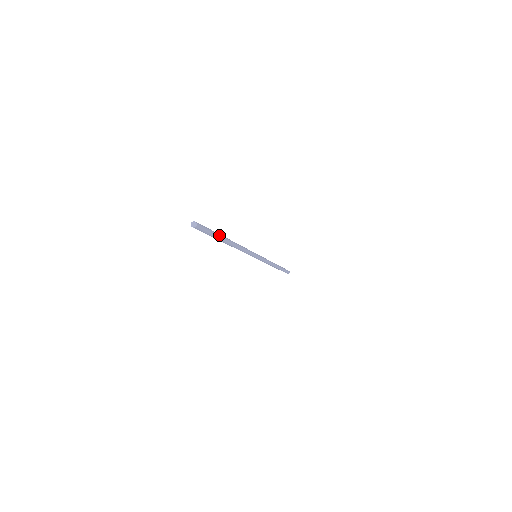
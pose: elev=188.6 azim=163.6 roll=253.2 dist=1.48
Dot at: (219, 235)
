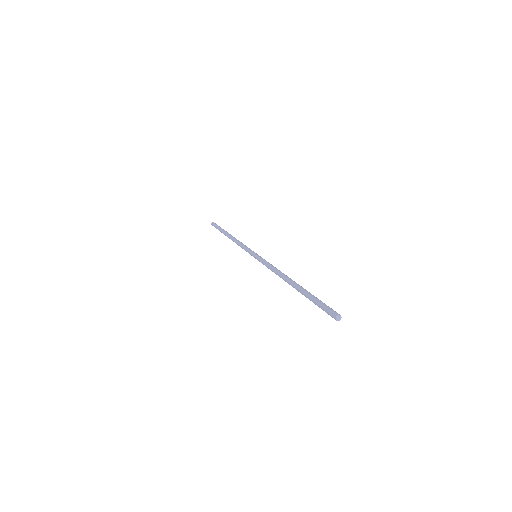
Dot at: (311, 294)
